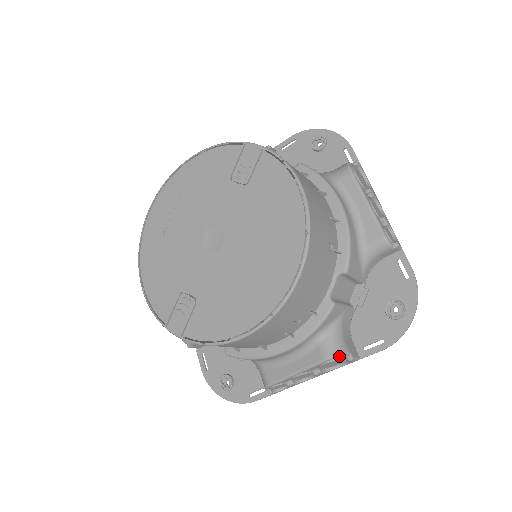
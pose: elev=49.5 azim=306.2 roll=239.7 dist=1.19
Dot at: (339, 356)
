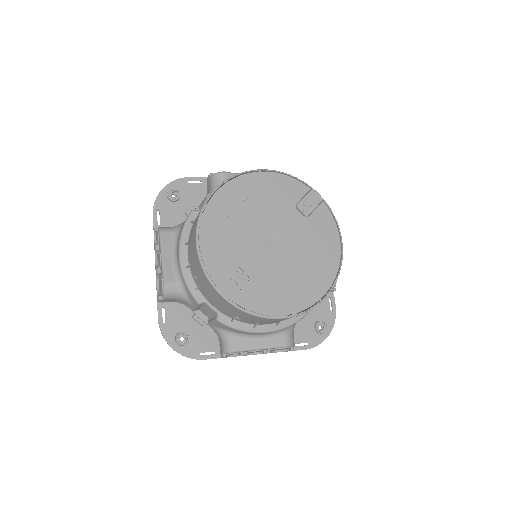
Dot at: (292, 346)
